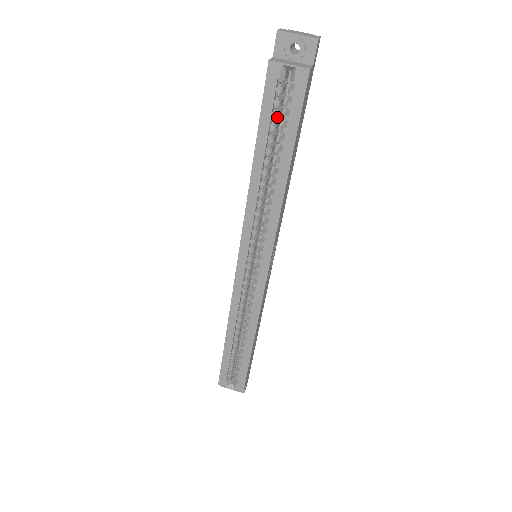
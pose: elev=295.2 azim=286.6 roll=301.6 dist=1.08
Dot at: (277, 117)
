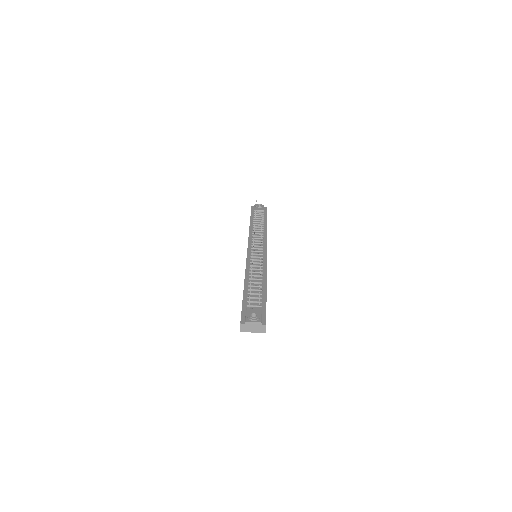
Dot at: occluded
